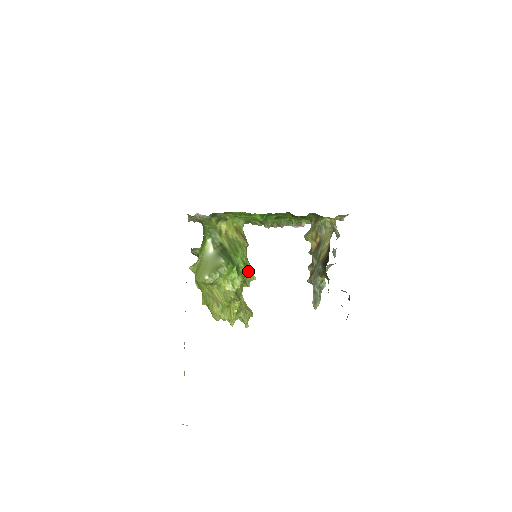
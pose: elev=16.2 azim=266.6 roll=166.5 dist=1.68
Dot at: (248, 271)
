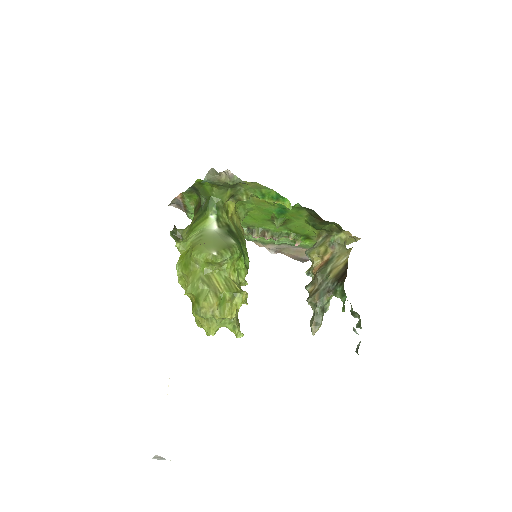
Dot at: occluded
